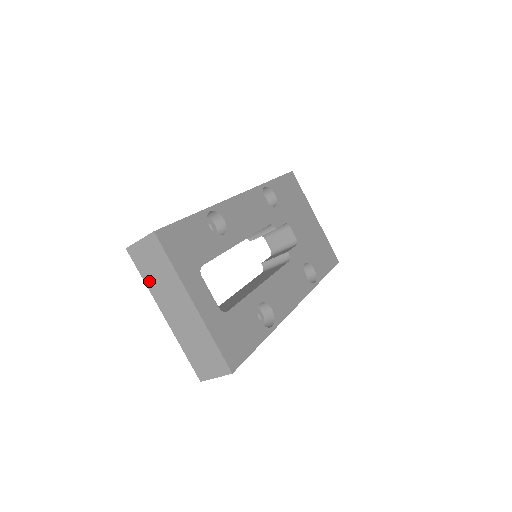
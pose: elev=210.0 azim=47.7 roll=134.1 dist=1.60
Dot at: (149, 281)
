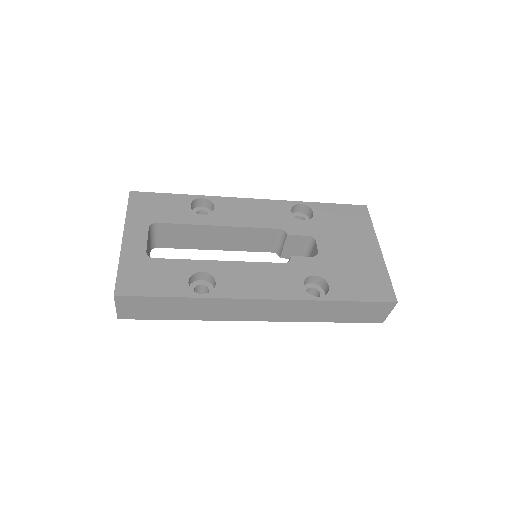
Dot at: occluded
